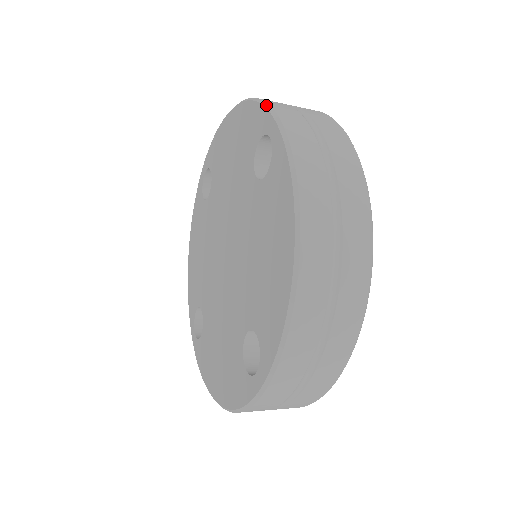
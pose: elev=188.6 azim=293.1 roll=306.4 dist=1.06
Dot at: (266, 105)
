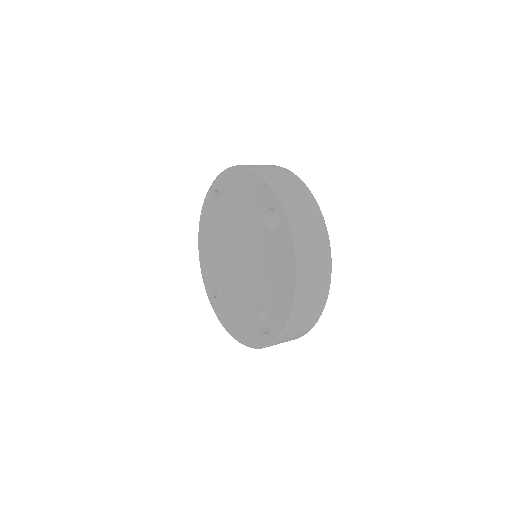
Dot at: (274, 190)
